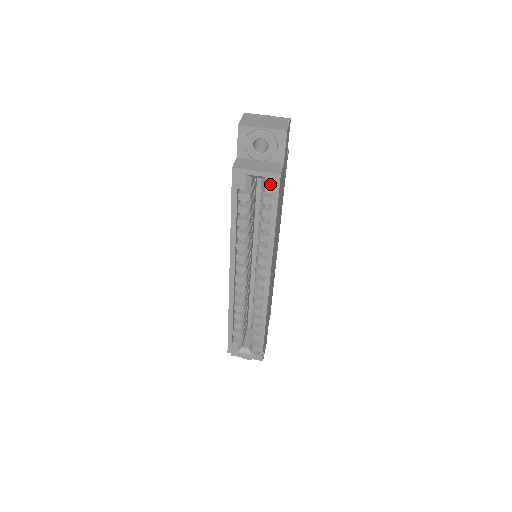
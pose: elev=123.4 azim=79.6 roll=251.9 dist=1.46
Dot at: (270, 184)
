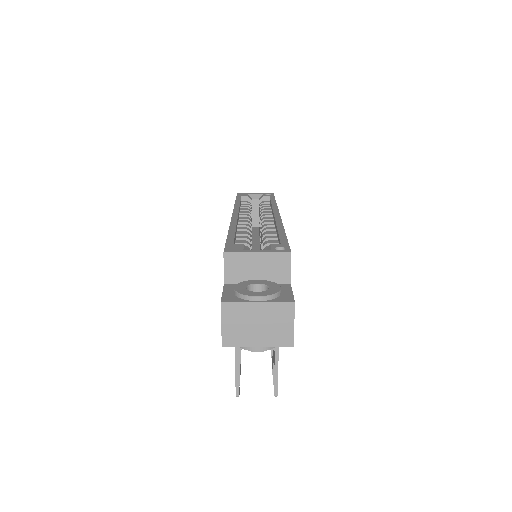
Dot at: occluded
